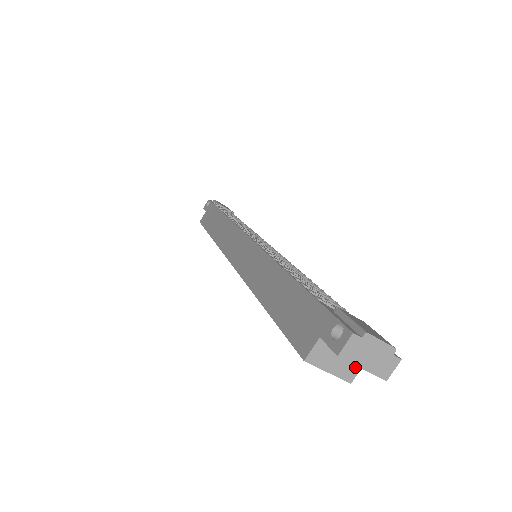
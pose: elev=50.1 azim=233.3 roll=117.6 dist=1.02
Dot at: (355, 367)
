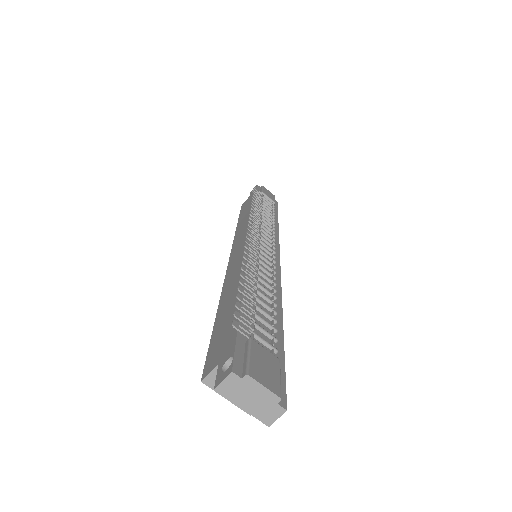
Dot at: occluded
